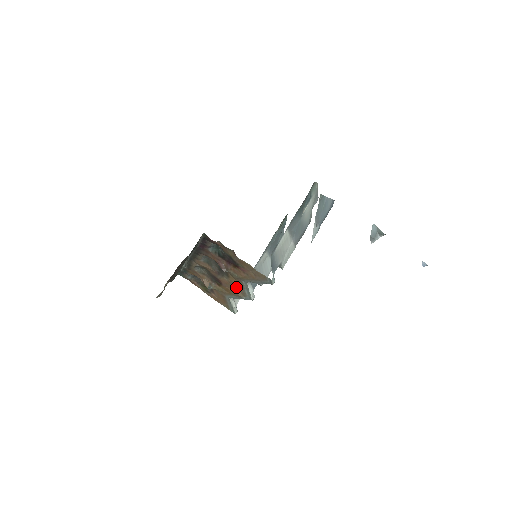
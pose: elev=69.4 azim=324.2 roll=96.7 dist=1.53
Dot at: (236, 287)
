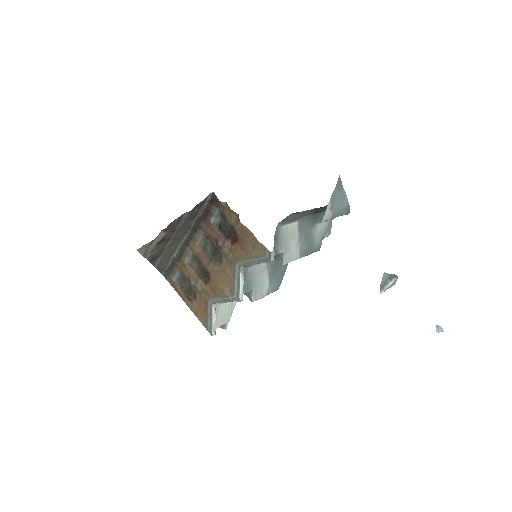
Dot at: (226, 280)
